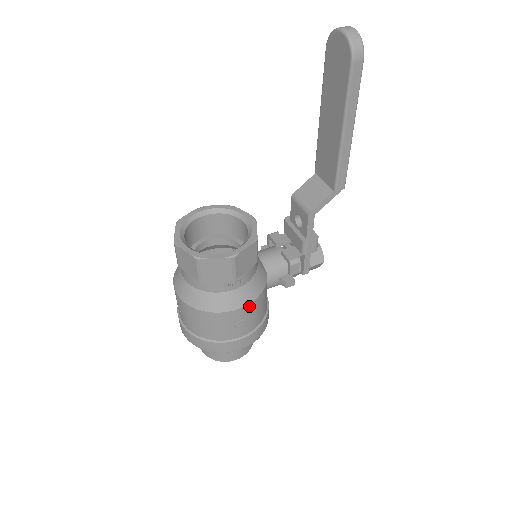
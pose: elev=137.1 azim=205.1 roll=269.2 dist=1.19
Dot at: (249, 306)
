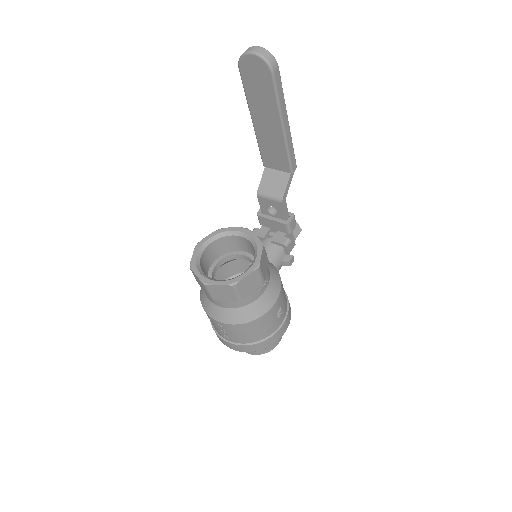
Dot at: (280, 296)
